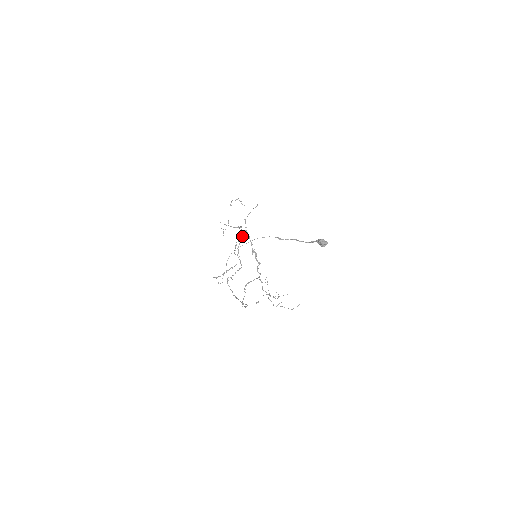
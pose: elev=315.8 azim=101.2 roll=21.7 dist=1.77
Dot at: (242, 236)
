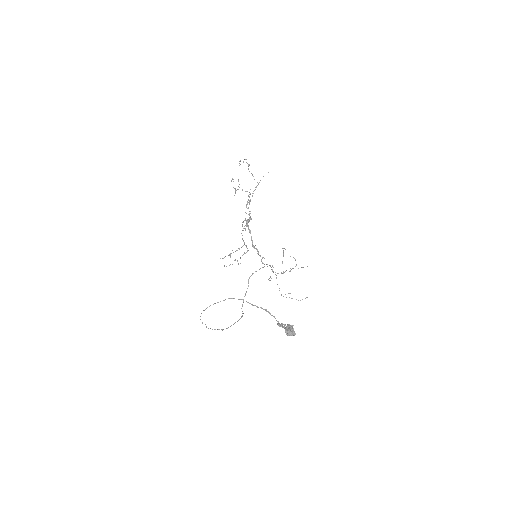
Dot at: occluded
